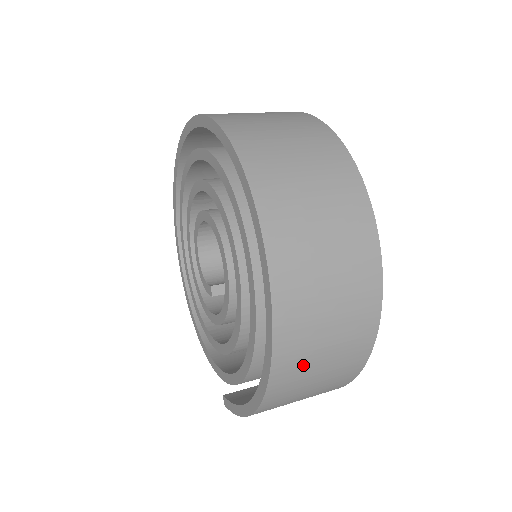
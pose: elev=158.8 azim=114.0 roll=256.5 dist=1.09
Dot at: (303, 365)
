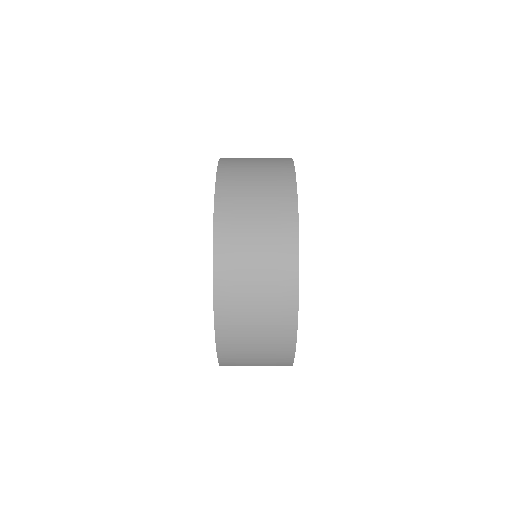
Dot at: (239, 281)
